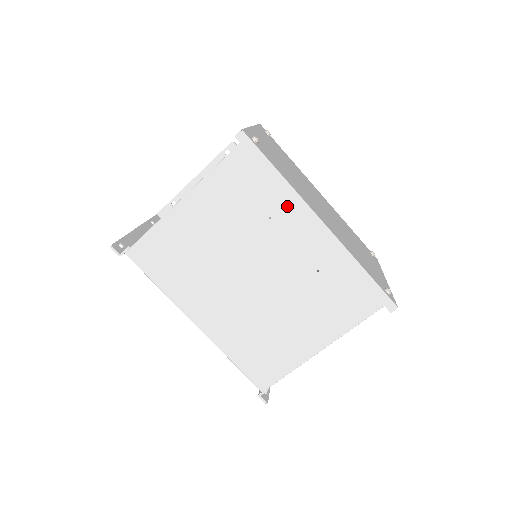
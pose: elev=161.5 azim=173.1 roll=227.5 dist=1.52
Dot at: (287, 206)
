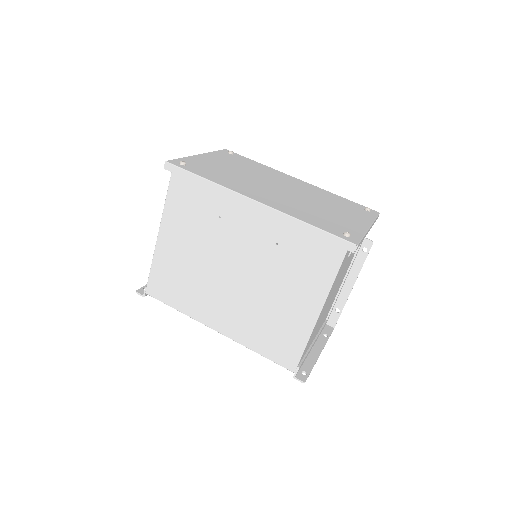
Dot at: (226, 201)
